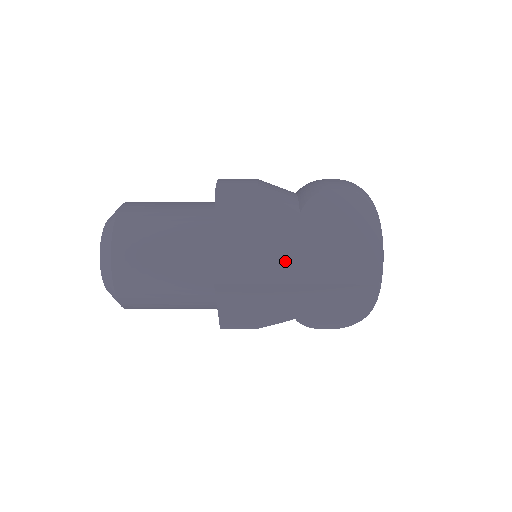
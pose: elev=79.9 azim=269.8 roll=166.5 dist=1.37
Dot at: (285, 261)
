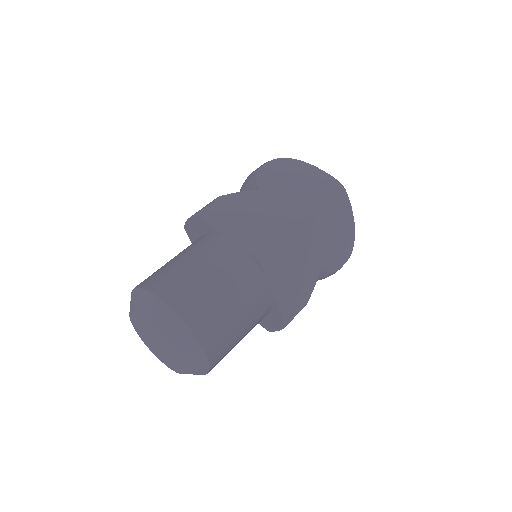
Dot at: (283, 215)
